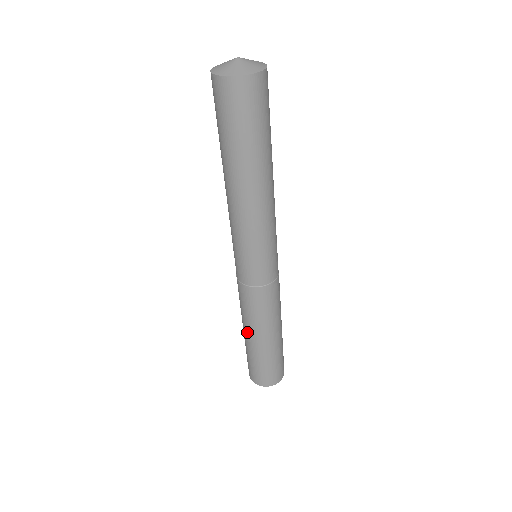
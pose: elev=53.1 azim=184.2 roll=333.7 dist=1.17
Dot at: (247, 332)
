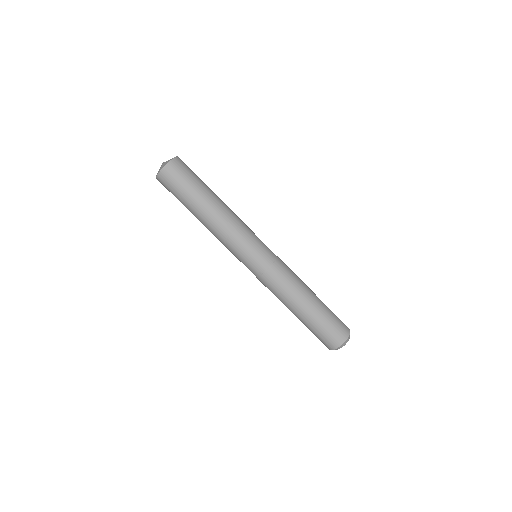
Dot at: (298, 307)
